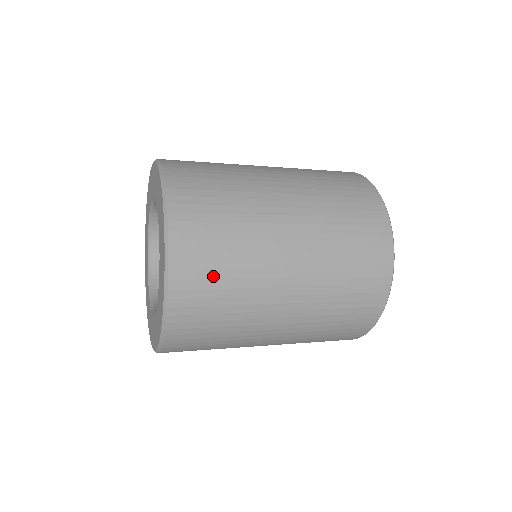
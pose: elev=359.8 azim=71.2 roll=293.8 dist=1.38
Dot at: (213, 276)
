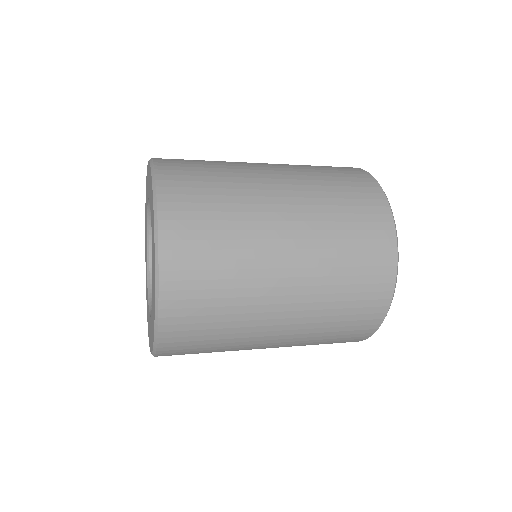
Dot at: (205, 295)
